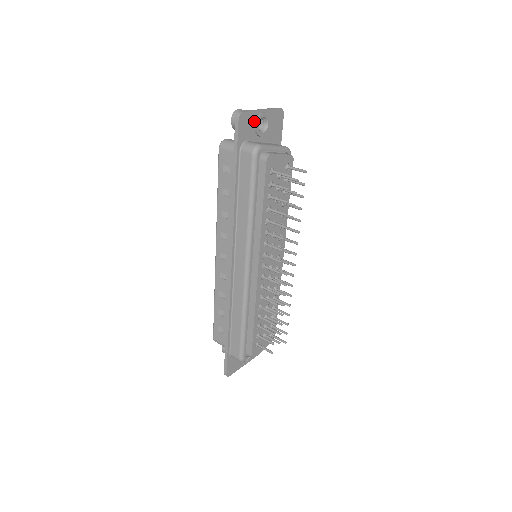
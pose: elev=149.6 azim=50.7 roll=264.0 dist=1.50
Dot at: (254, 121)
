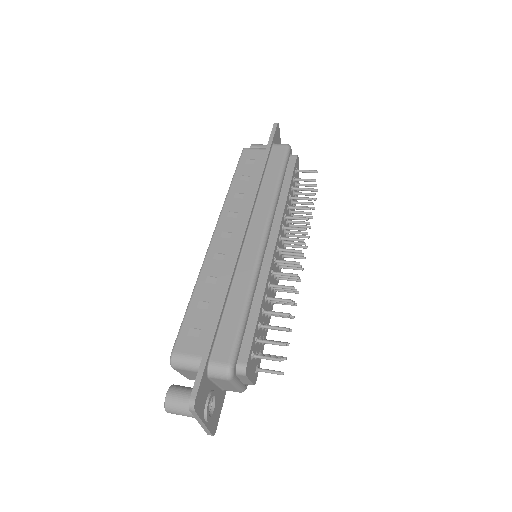
Dot at: (278, 143)
